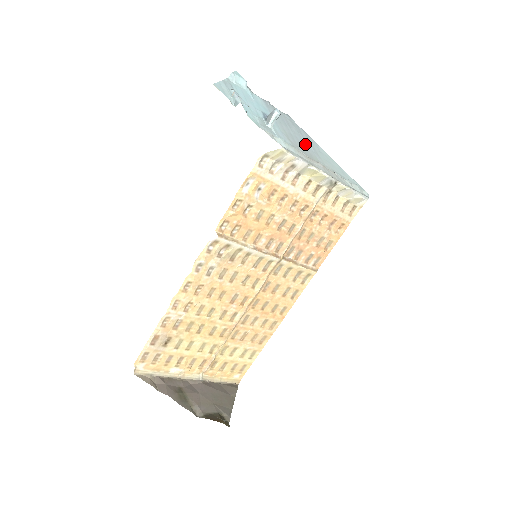
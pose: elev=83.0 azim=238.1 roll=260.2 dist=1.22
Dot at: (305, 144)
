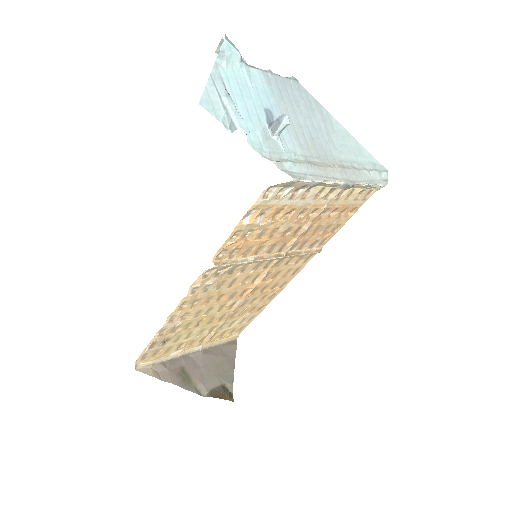
Dot at: (317, 132)
